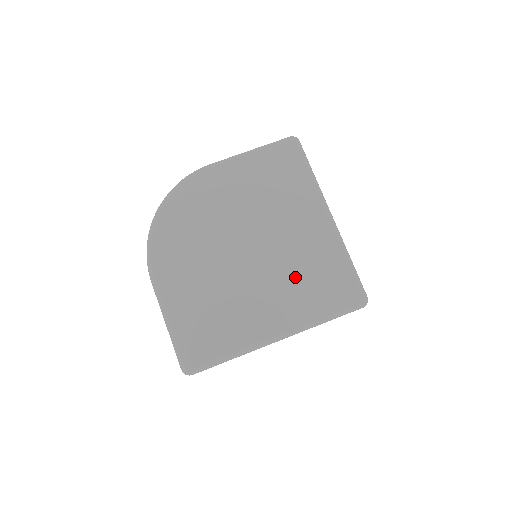
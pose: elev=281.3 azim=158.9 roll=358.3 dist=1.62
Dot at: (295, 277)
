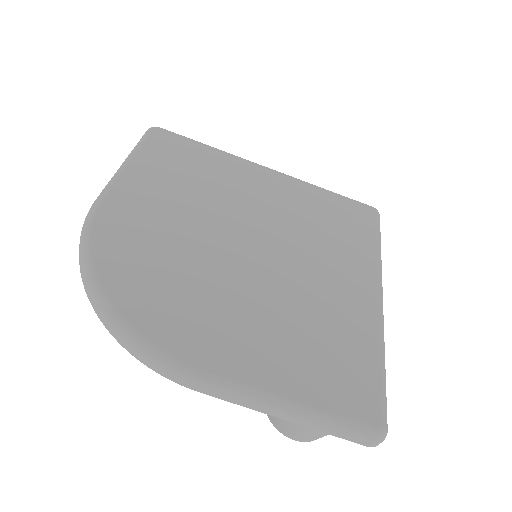
Dot at: (317, 234)
